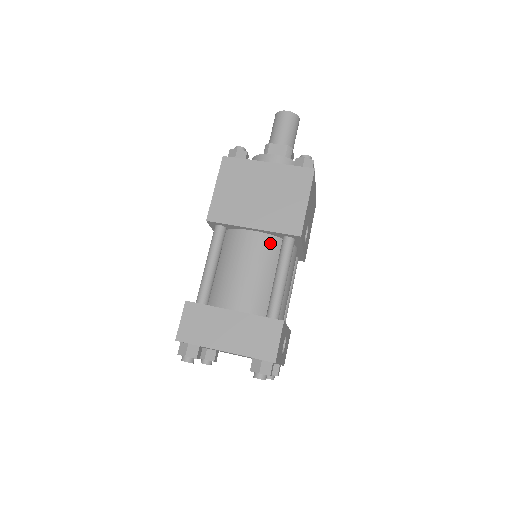
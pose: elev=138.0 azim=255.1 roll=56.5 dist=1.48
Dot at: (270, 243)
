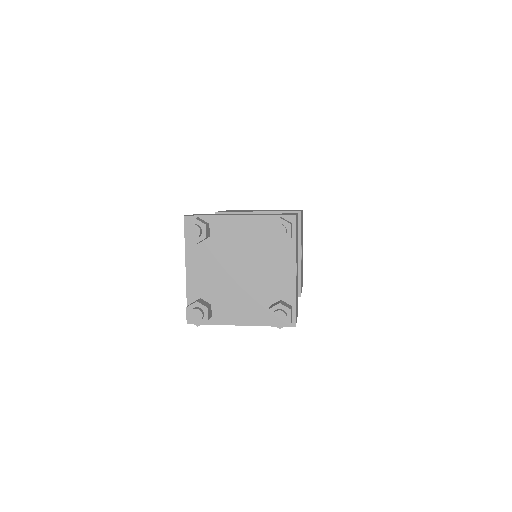
Dot at: occluded
